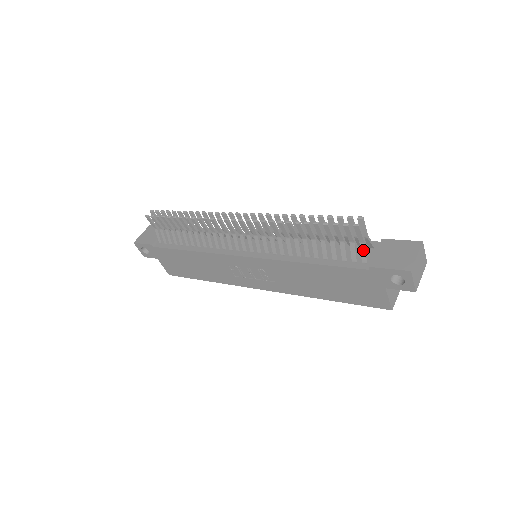
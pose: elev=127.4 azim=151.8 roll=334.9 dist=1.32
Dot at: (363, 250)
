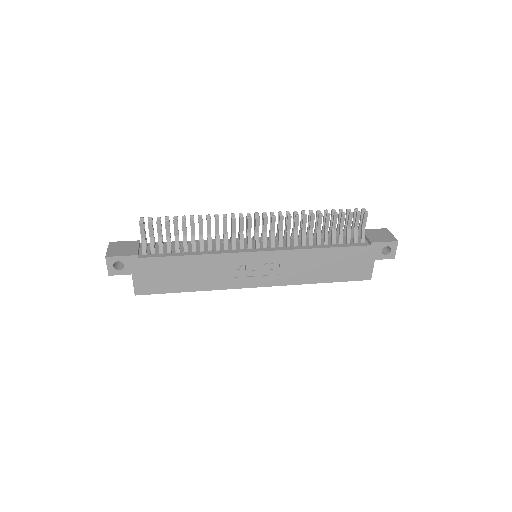
Dot at: (364, 233)
